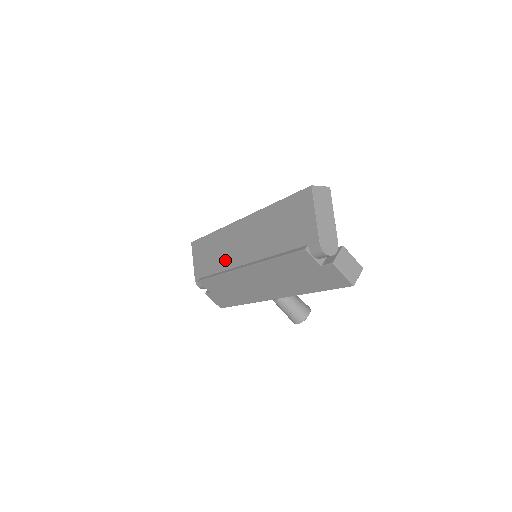
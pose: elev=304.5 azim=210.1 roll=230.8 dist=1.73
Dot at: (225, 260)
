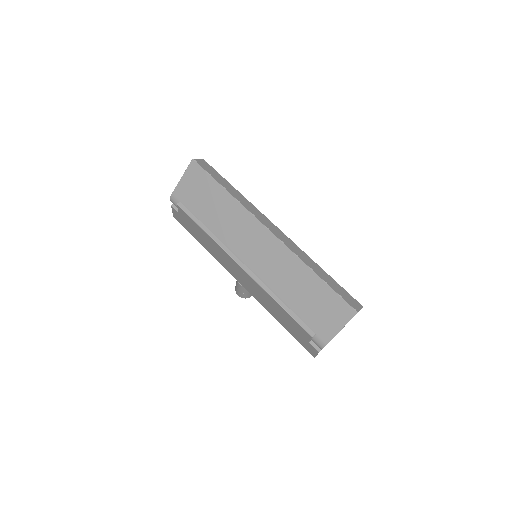
Dot at: (226, 233)
